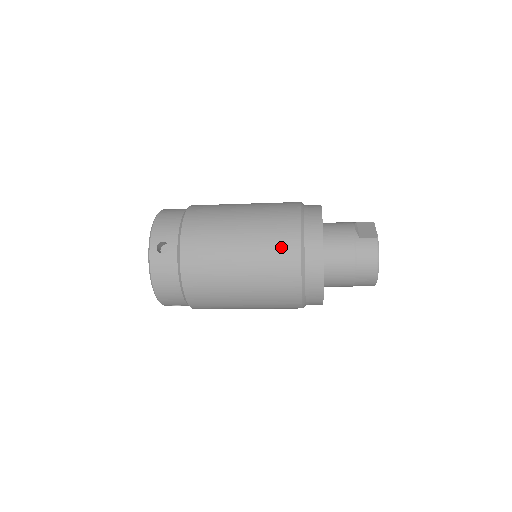
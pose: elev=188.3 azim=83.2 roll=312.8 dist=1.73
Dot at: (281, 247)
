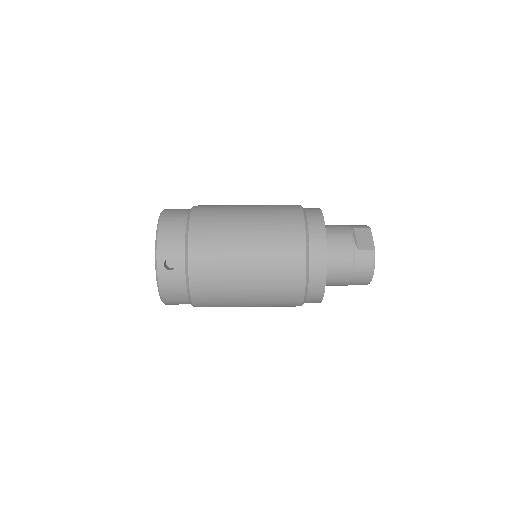
Dot at: (288, 266)
